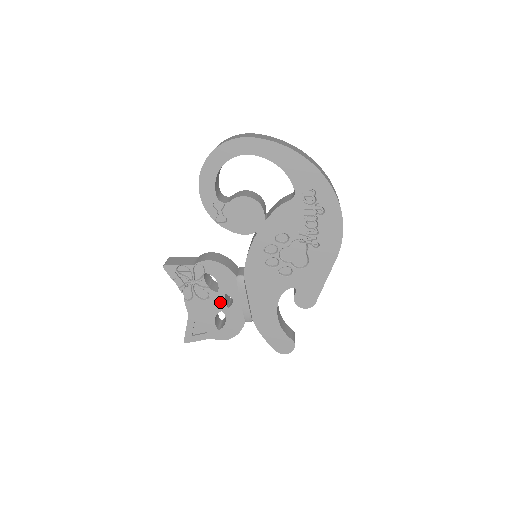
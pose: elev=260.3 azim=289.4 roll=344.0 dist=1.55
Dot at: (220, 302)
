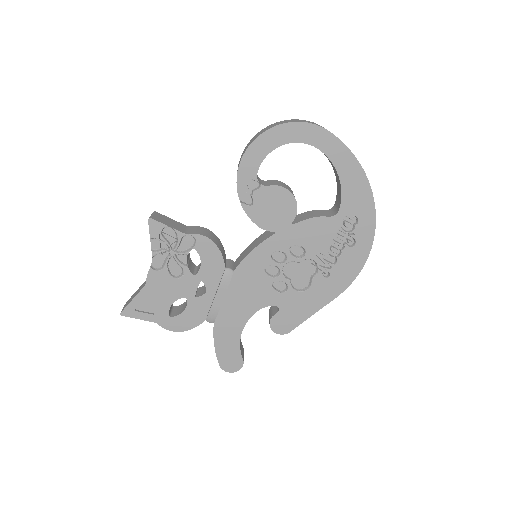
Dot at: (190, 287)
